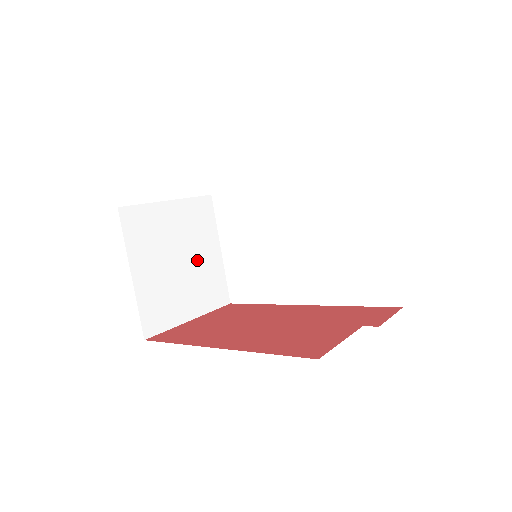
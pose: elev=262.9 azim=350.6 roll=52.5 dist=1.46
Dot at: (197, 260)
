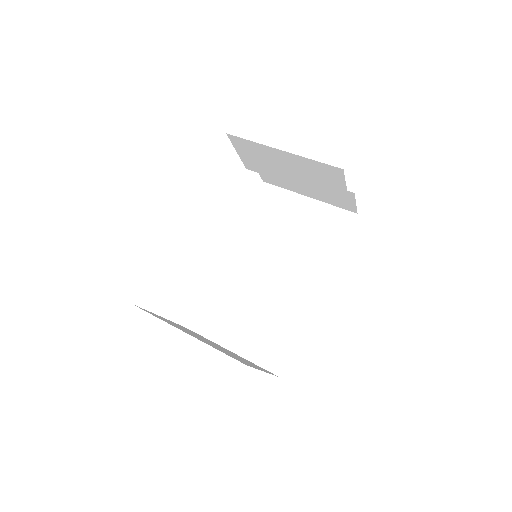
Dot at: occluded
